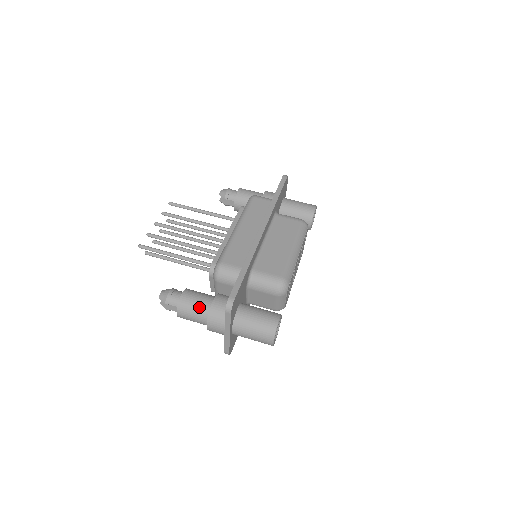
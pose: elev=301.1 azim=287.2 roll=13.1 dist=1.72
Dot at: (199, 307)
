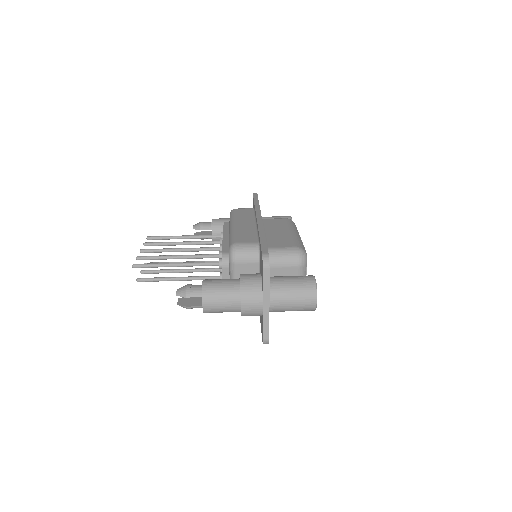
Dot at: (227, 287)
